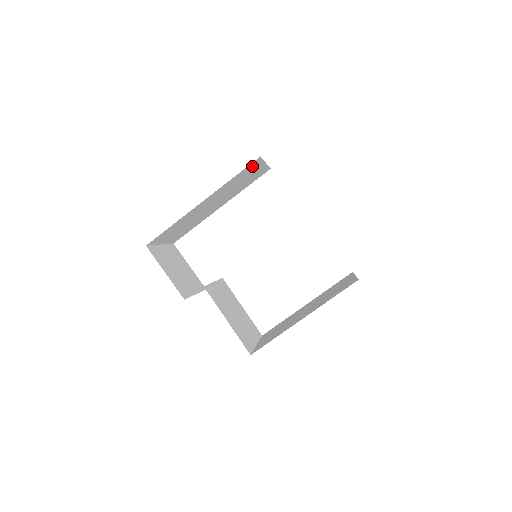
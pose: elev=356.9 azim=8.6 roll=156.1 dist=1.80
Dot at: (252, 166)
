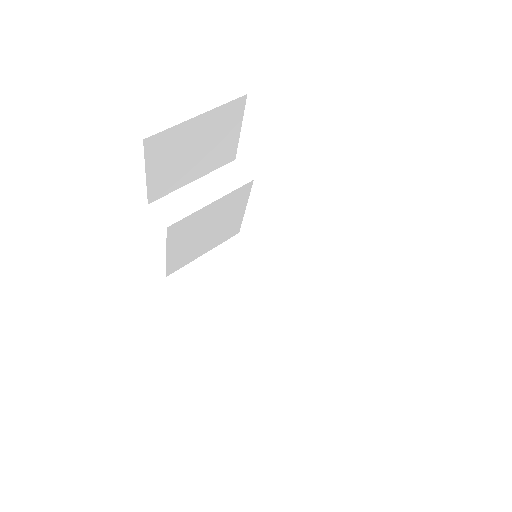
Dot at: occluded
